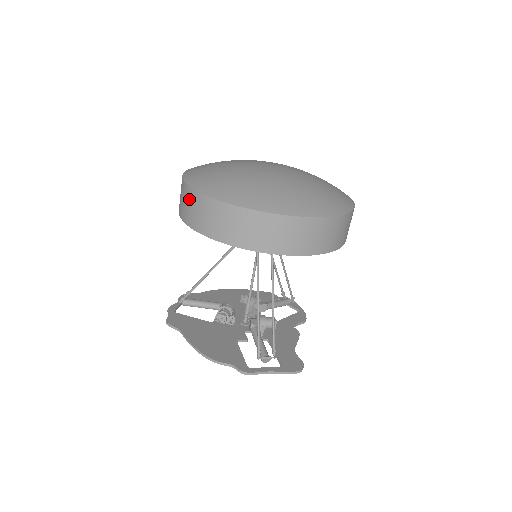
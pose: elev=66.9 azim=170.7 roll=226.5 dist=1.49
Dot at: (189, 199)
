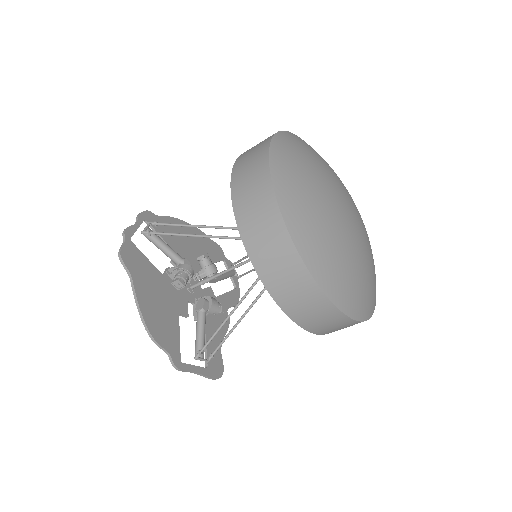
Dot at: (265, 212)
